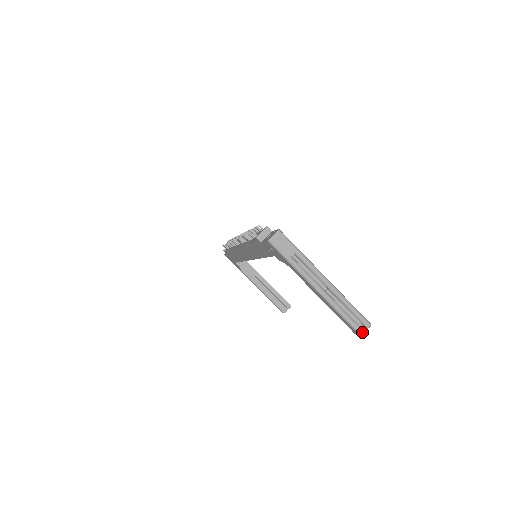
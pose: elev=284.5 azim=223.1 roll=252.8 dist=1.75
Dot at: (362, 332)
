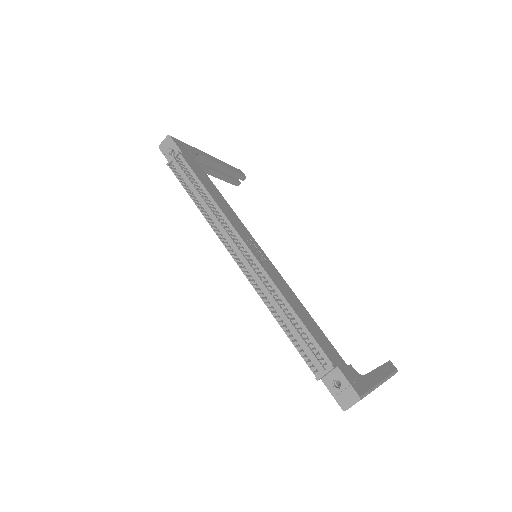
Dot at: occluded
